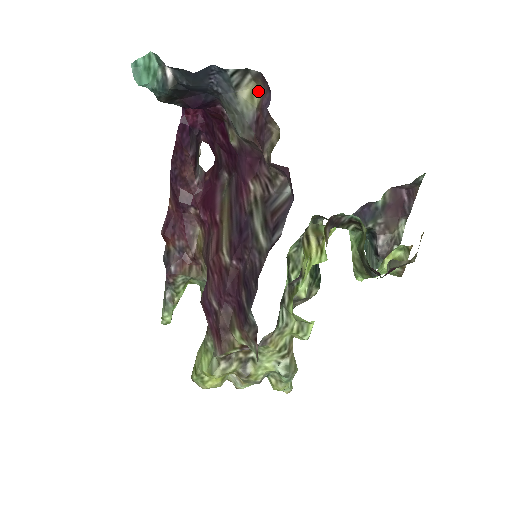
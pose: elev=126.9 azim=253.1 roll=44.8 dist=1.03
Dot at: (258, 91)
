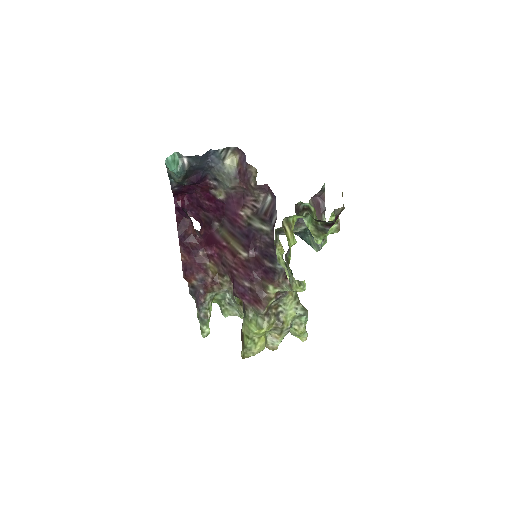
Dot at: (235, 158)
